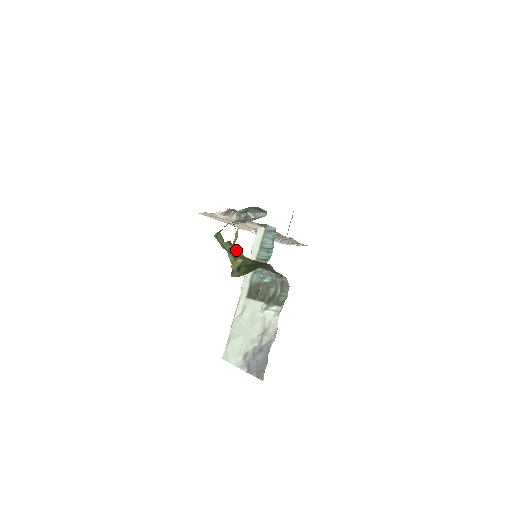
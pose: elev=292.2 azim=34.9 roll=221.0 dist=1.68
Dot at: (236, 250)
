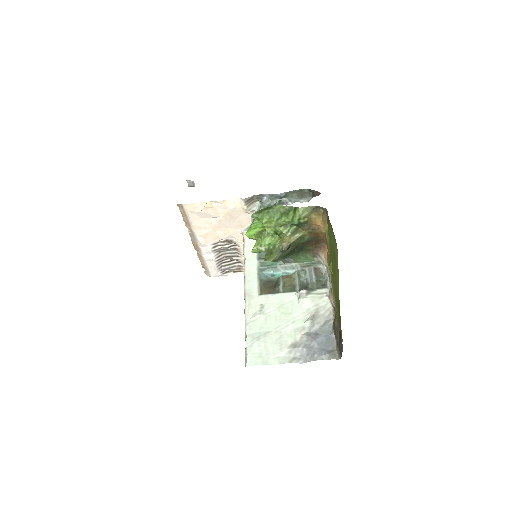
Dot at: (314, 217)
